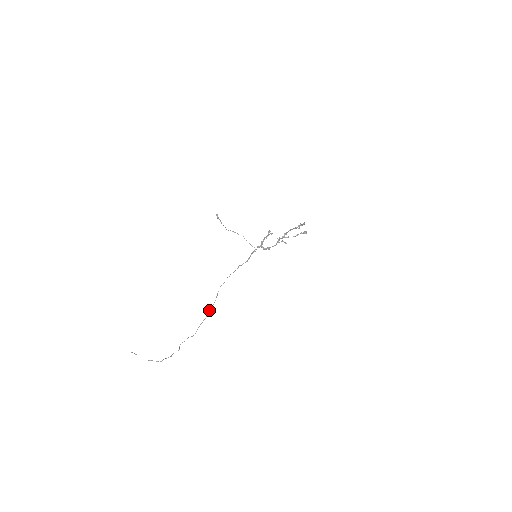
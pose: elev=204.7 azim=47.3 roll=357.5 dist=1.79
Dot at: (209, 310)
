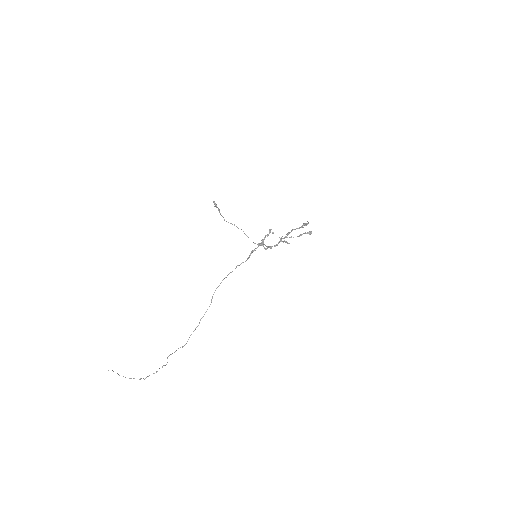
Dot at: (203, 316)
